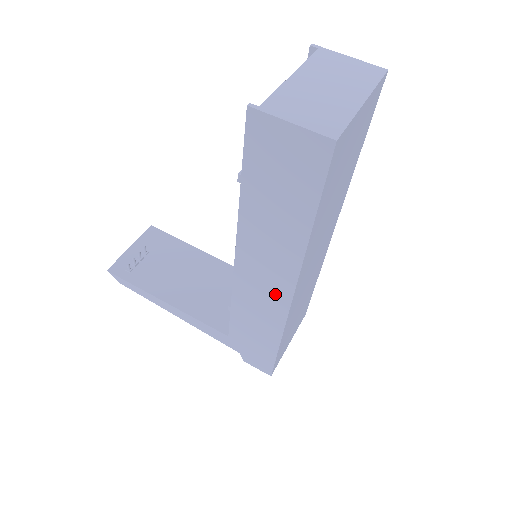
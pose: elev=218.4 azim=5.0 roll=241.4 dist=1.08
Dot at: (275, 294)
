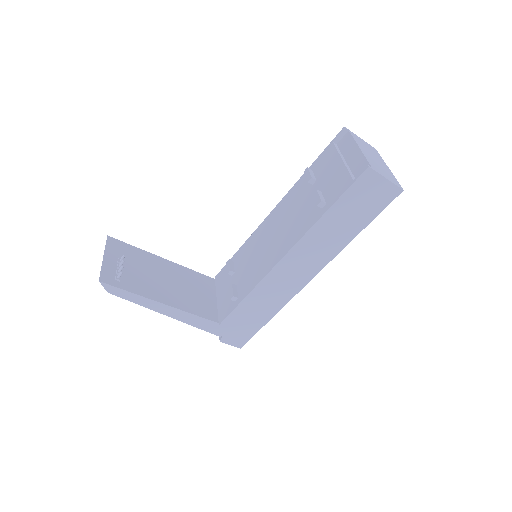
Dot at: (299, 279)
